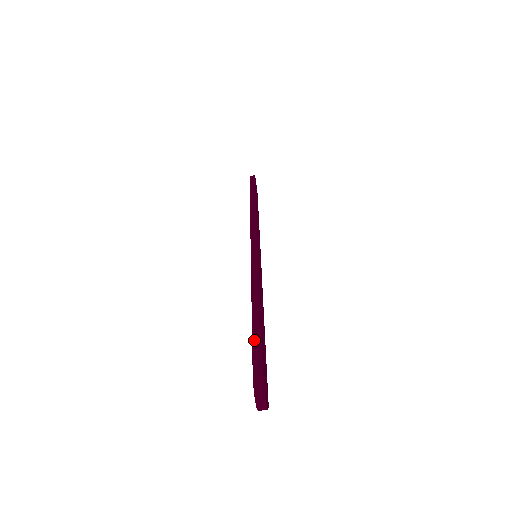
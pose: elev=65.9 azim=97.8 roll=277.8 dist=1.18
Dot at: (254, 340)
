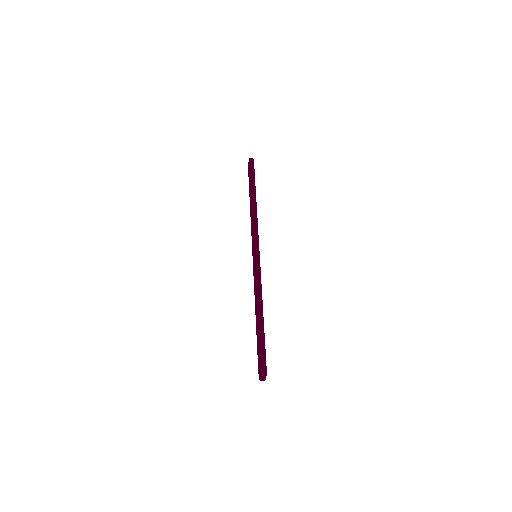
Dot at: (261, 341)
